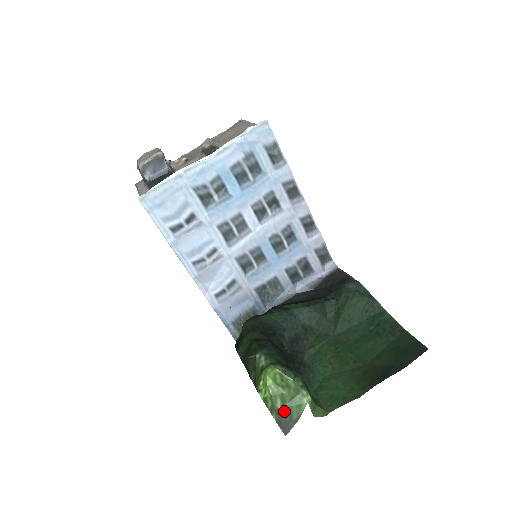
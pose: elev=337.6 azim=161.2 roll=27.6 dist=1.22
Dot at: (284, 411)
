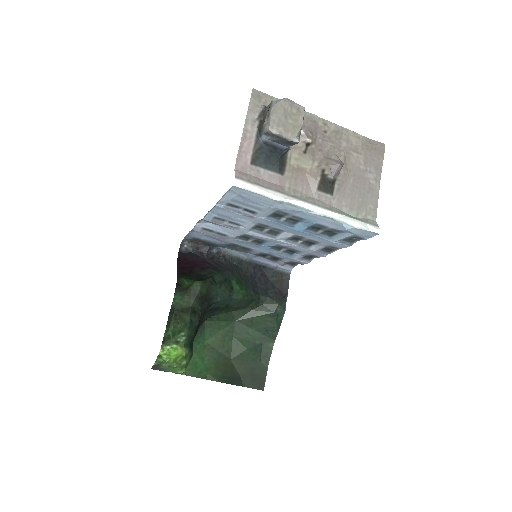
Dot at: (164, 367)
